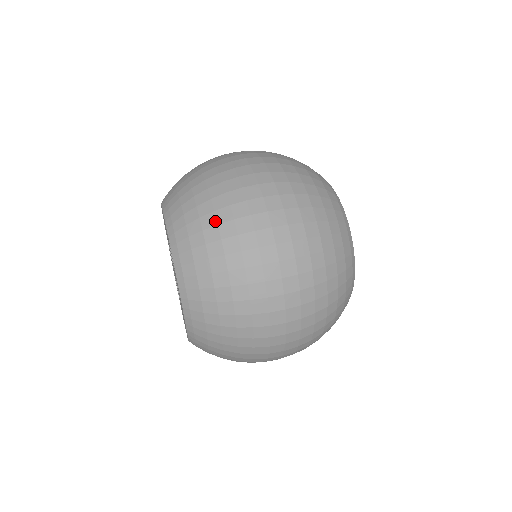
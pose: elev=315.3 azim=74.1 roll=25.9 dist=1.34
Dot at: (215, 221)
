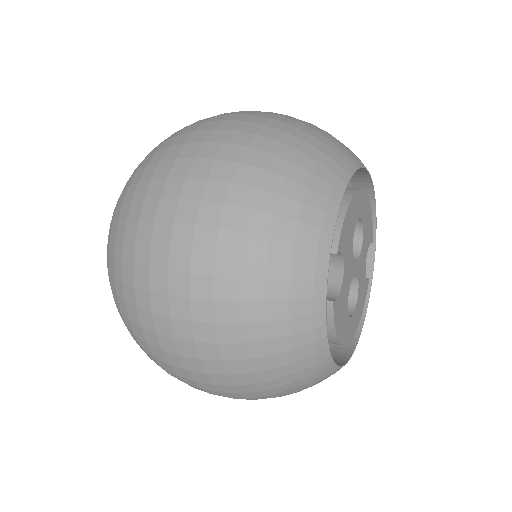
Dot at: occluded
